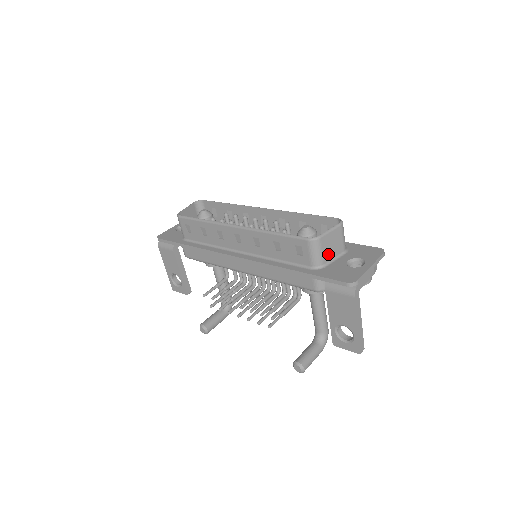
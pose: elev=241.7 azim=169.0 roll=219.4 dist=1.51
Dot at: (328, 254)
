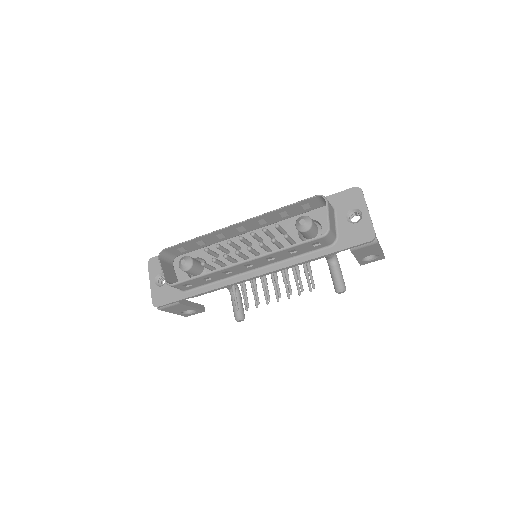
Dot at: (334, 227)
